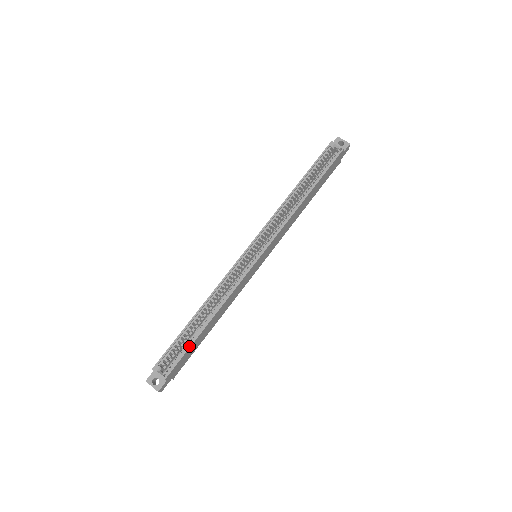
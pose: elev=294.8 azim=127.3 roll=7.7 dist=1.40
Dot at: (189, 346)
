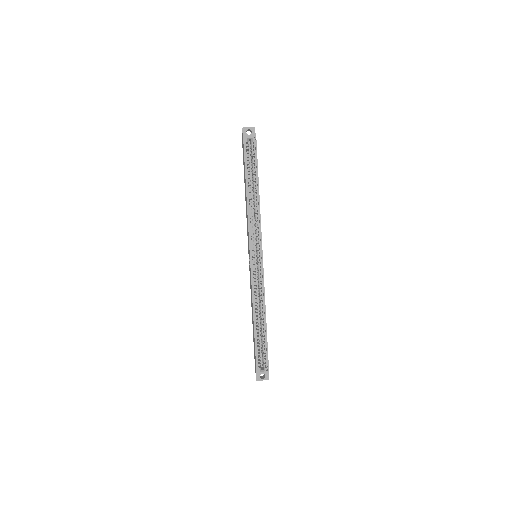
Dot at: (266, 344)
